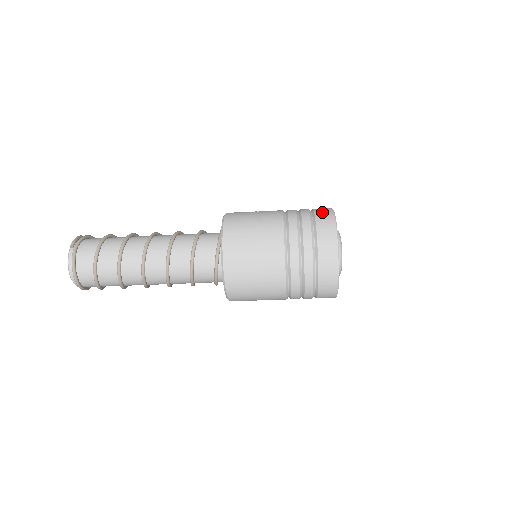
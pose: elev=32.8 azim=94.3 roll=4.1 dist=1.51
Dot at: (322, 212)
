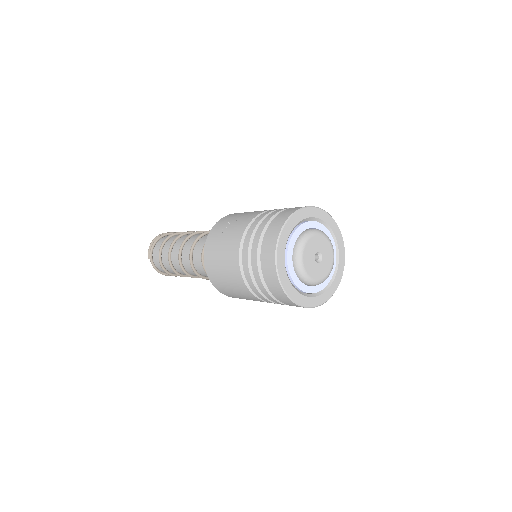
Dot at: (266, 247)
